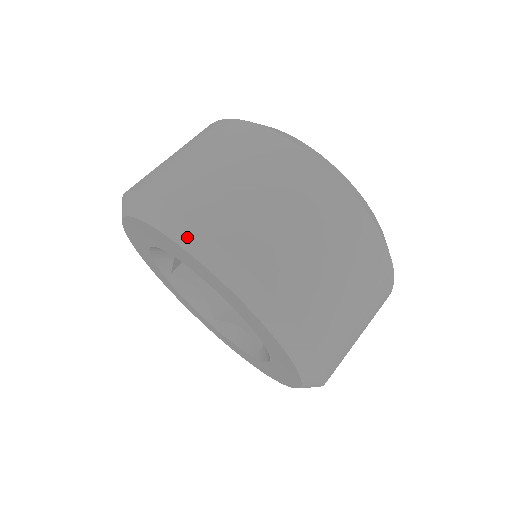
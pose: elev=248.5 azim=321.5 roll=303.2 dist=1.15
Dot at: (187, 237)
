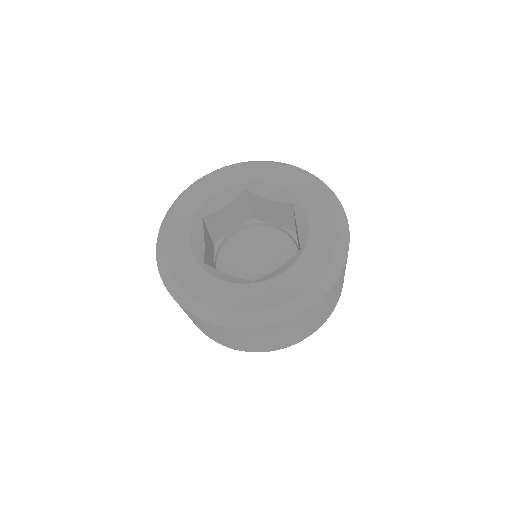
Dot at: (311, 176)
